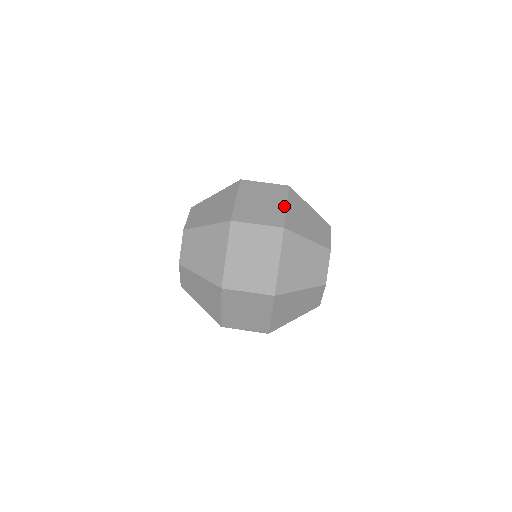
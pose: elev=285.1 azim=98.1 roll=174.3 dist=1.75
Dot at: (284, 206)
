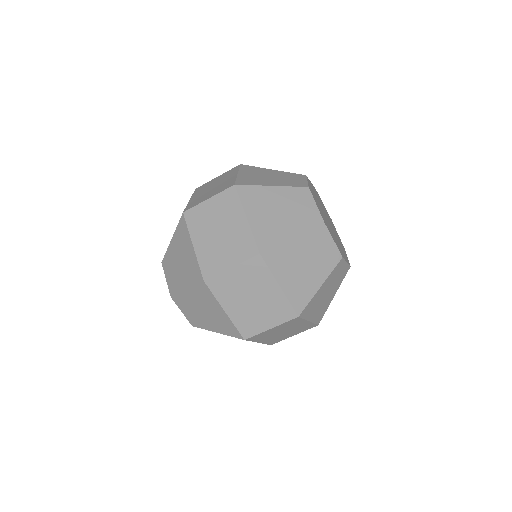
Dot at: (244, 221)
